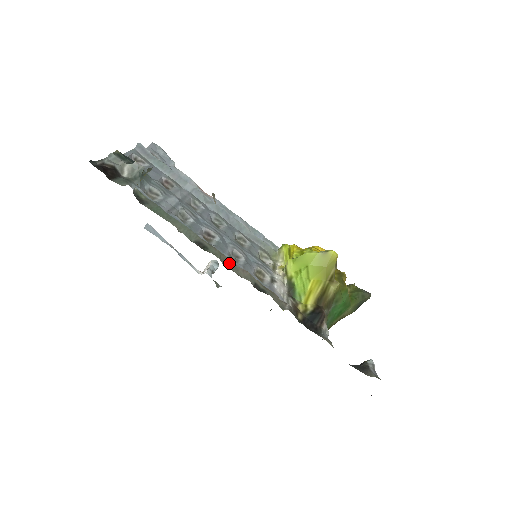
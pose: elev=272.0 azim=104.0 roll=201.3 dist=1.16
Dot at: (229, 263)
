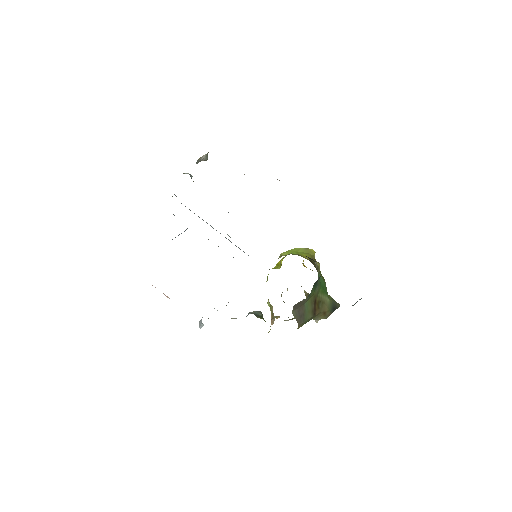
Dot at: occluded
